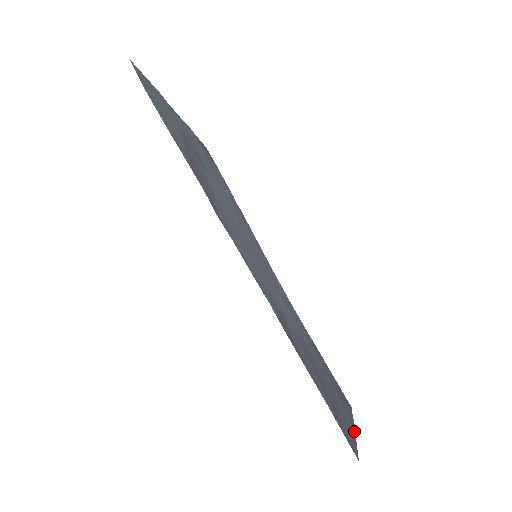
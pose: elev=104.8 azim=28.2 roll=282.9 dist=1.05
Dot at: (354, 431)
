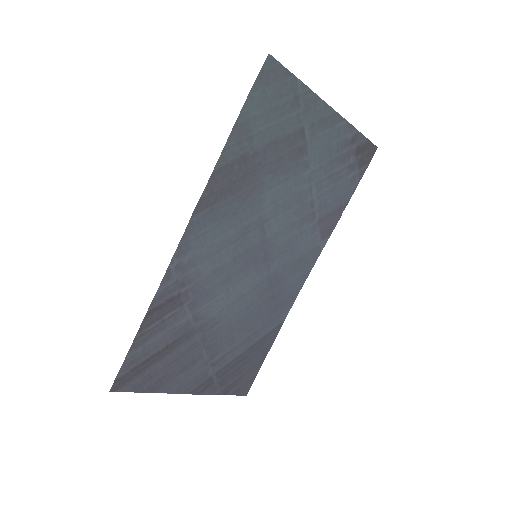
Dot at: (175, 393)
